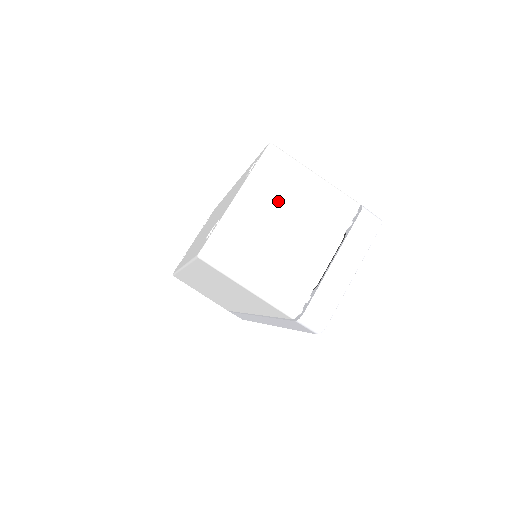
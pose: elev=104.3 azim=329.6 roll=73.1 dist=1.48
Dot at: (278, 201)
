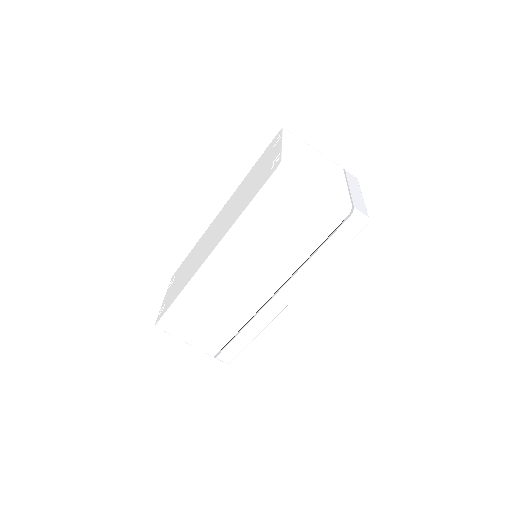
Dot at: (305, 152)
